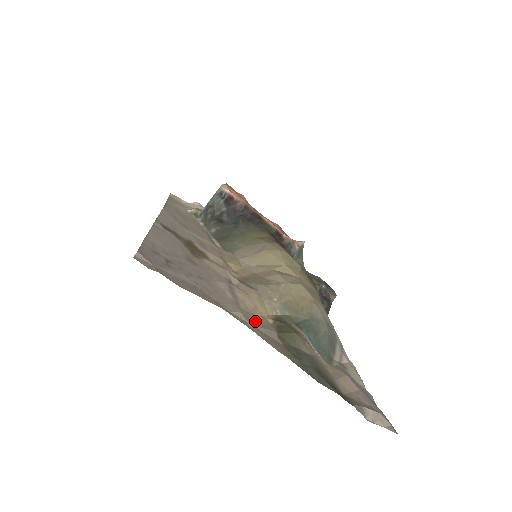
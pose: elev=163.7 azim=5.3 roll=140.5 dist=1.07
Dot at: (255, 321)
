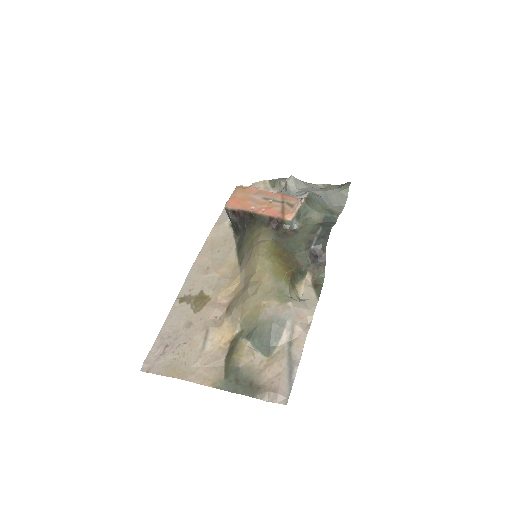
Dot at: (211, 358)
